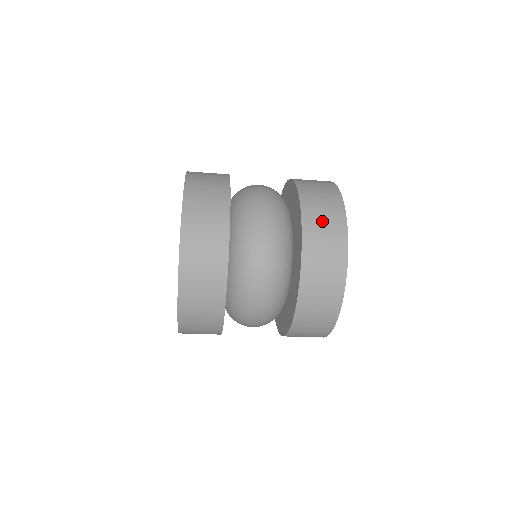
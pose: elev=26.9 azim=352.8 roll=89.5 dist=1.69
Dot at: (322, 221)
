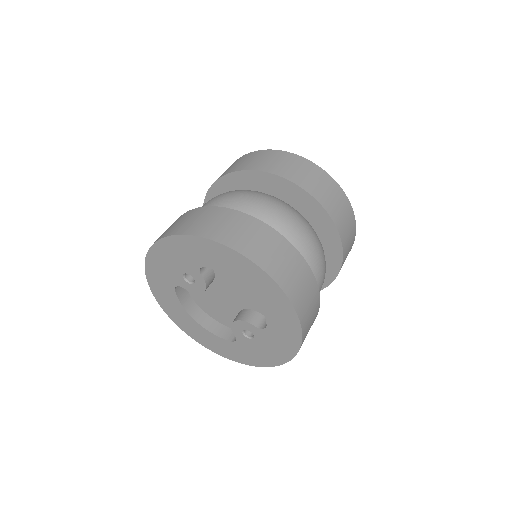
Dot at: (329, 195)
